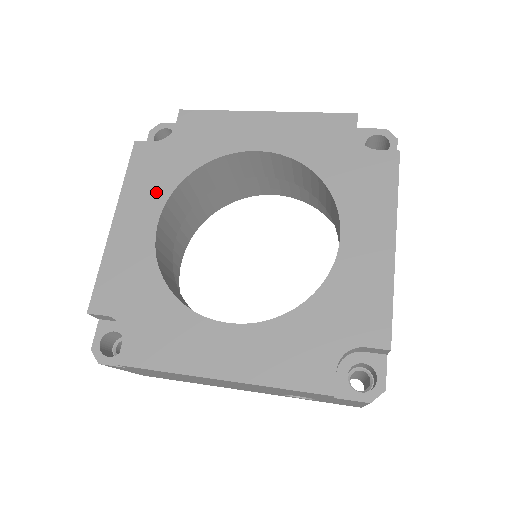
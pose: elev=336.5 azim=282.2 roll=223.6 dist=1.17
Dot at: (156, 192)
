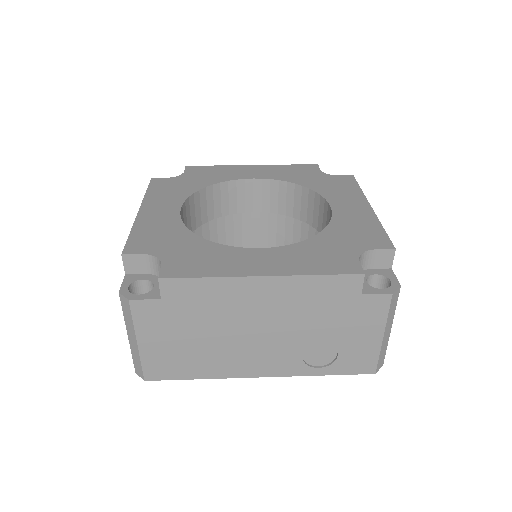
Dot at: (175, 197)
